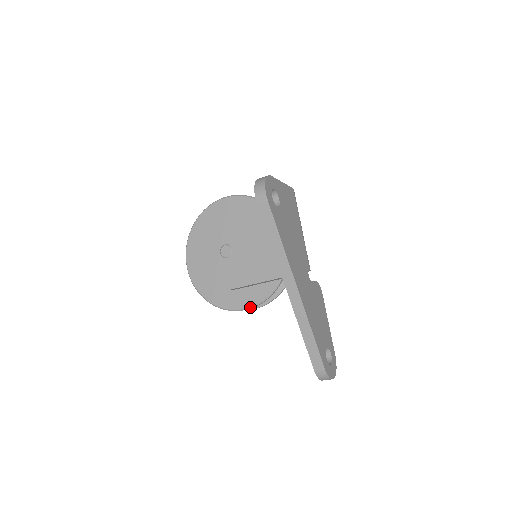
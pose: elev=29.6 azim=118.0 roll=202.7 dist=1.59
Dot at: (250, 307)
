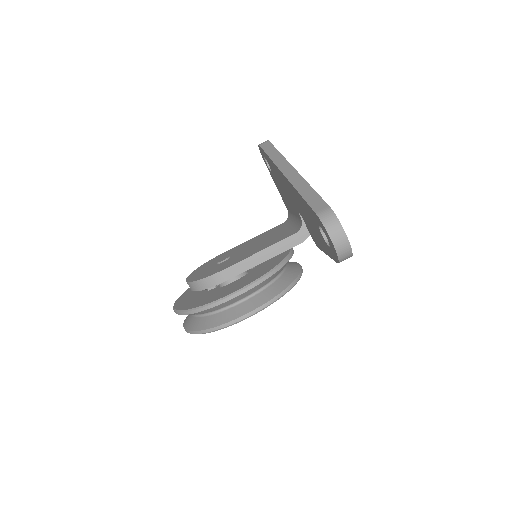
Dot at: (241, 288)
